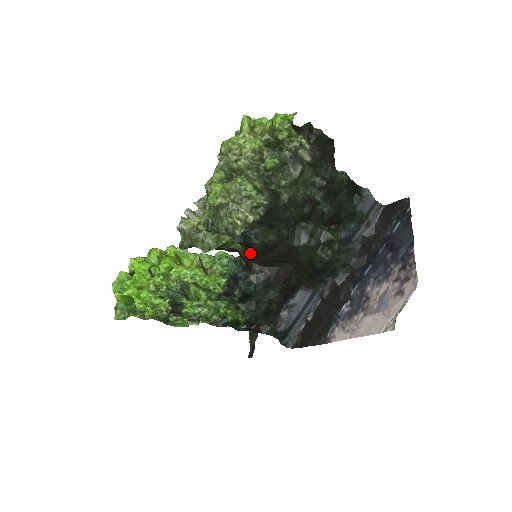
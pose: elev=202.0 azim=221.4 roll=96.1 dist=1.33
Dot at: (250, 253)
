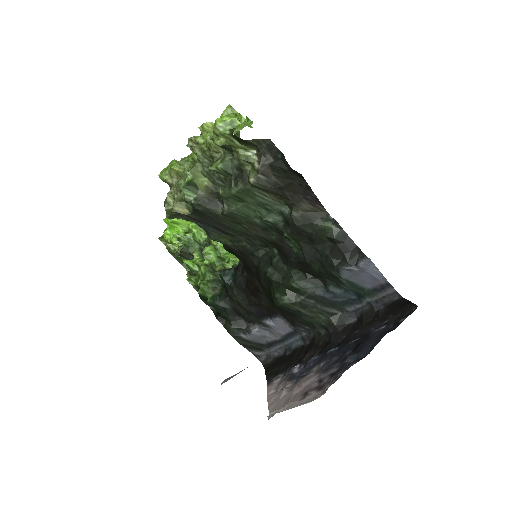
Dot at: (225, 246)
